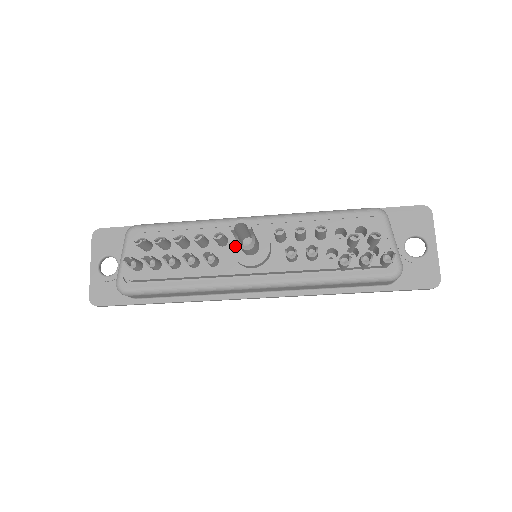
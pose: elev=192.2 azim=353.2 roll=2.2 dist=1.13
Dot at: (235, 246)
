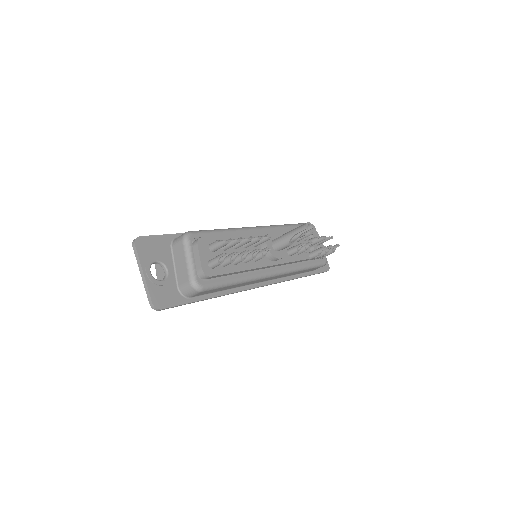
Dot at: (269, 245)
